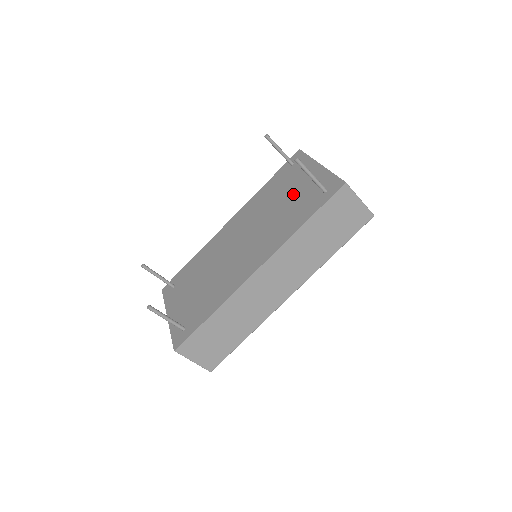
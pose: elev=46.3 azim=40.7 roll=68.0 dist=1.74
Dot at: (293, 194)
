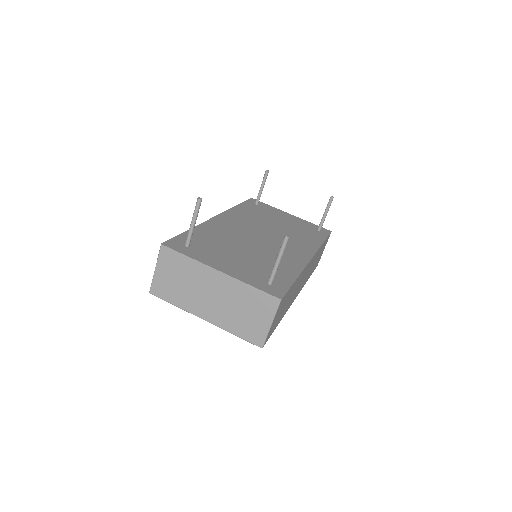
Dot at: (286, 222)
